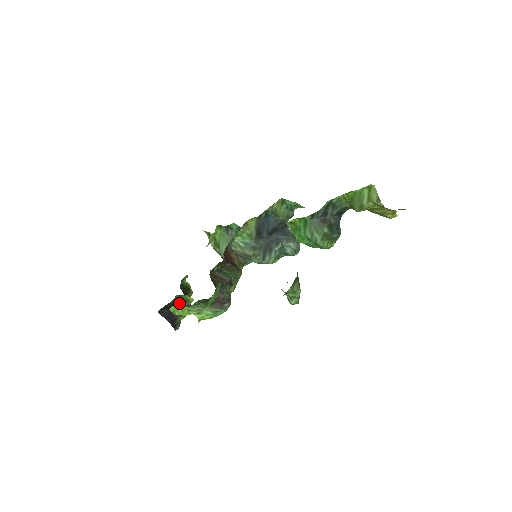
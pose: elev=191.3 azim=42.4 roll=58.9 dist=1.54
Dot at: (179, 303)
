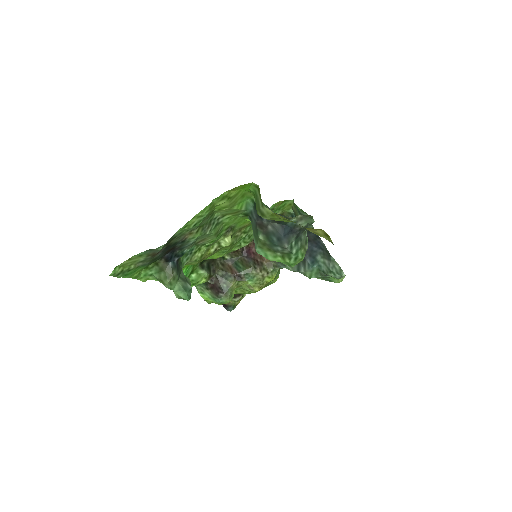
Dot at: occluded
